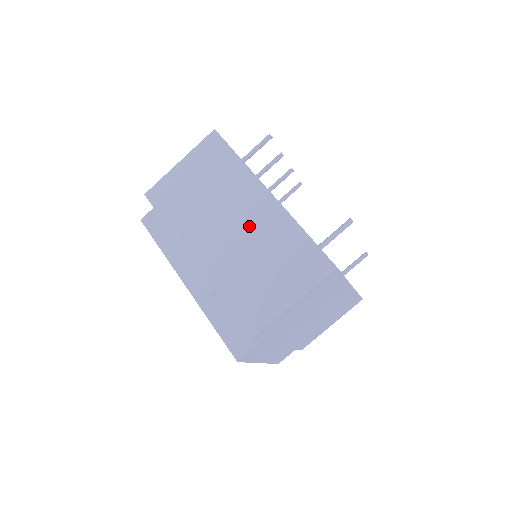
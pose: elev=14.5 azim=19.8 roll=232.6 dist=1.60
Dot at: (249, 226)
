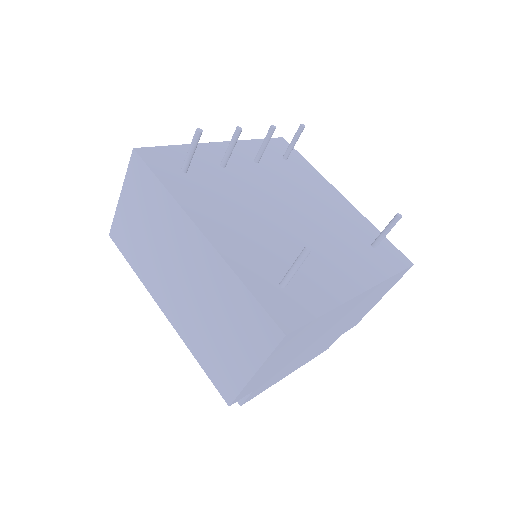
Dot at: (195, 276)
